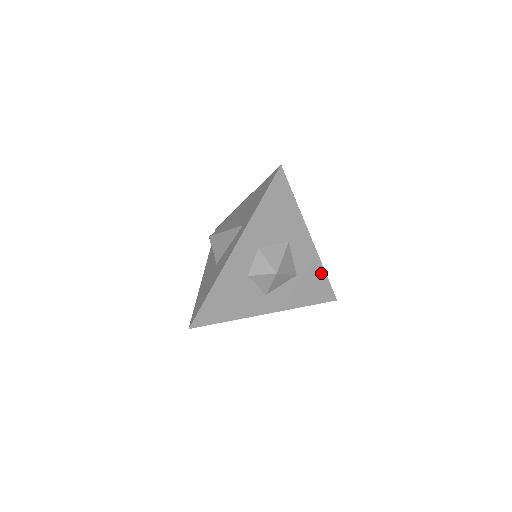
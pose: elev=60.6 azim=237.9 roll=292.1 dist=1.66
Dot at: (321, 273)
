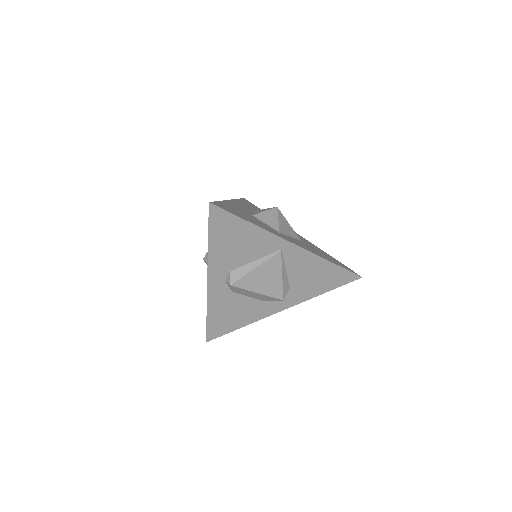
Dot at: occluded
